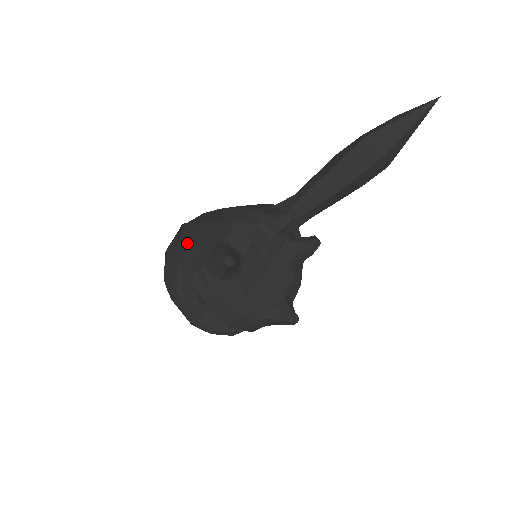
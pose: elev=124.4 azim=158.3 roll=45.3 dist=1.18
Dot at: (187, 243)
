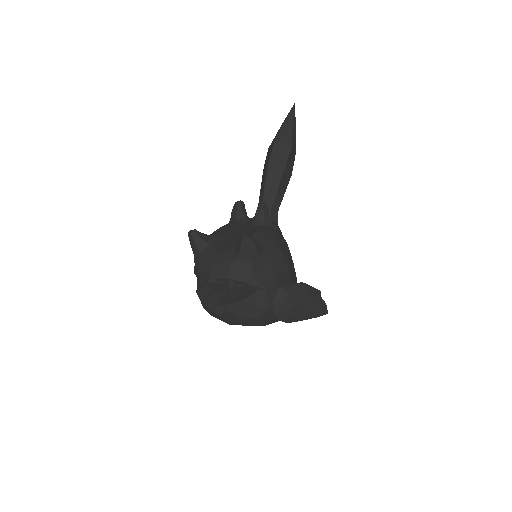
Dot at: occluded
